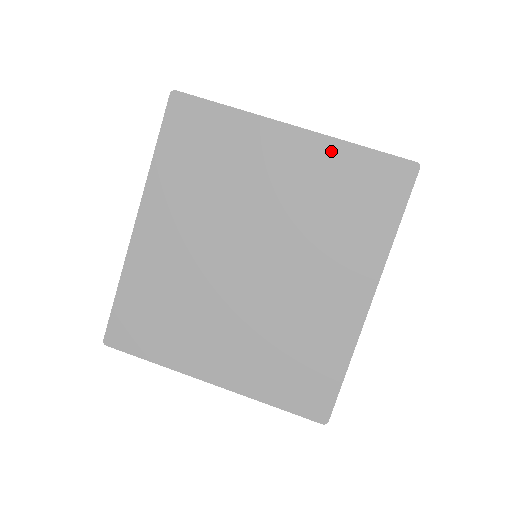
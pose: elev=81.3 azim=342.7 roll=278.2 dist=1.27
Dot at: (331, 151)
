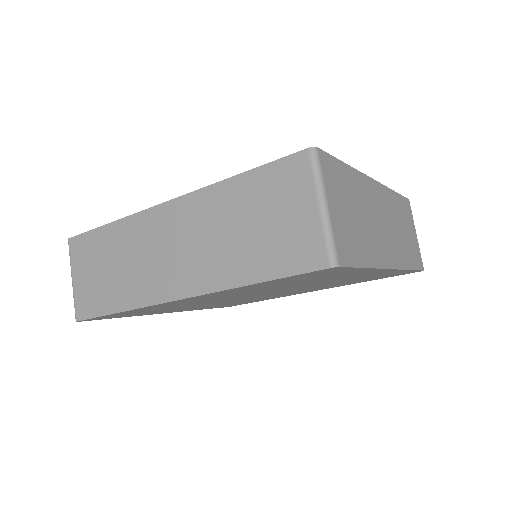
Dot at: (392, 272)
